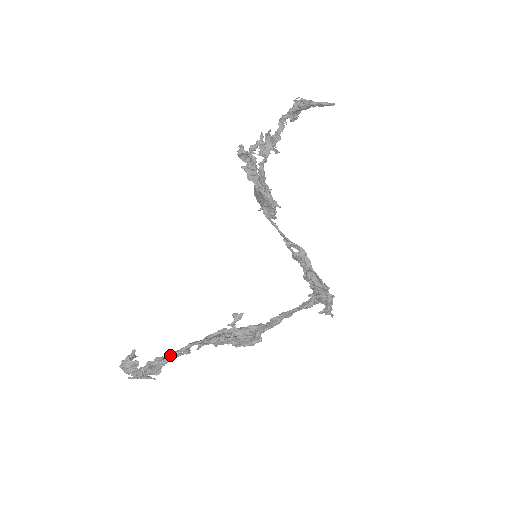
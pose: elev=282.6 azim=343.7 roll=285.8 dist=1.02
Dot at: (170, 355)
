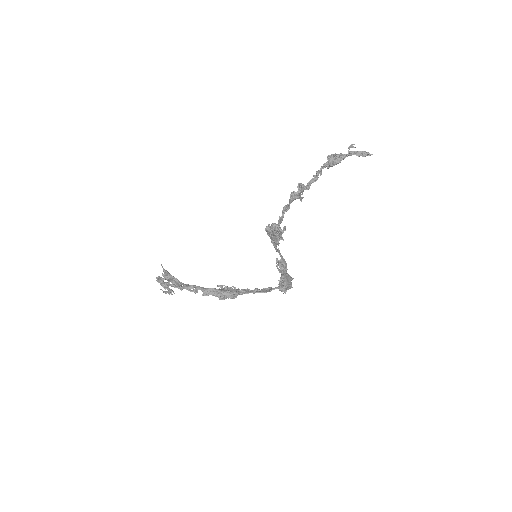
Dot at: (186, 287)
